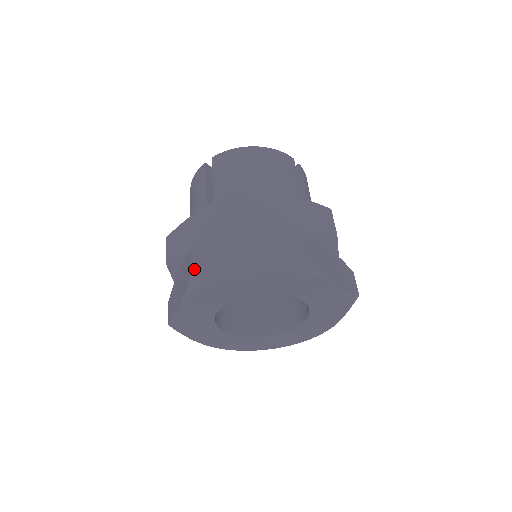
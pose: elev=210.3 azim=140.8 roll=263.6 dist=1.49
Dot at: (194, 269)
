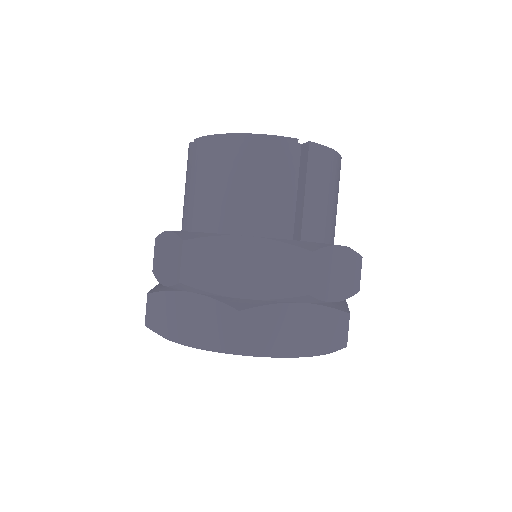
Dot at: (147, 320)
